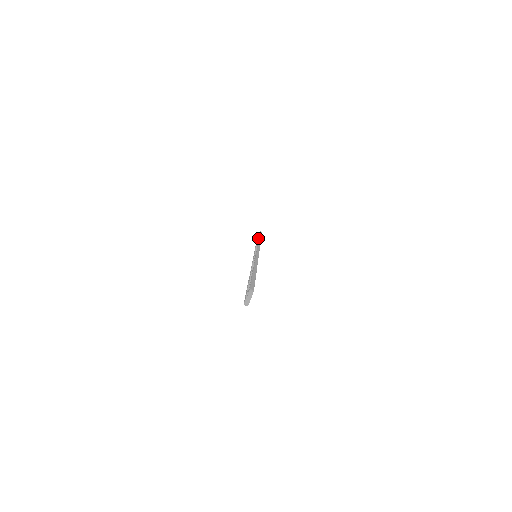
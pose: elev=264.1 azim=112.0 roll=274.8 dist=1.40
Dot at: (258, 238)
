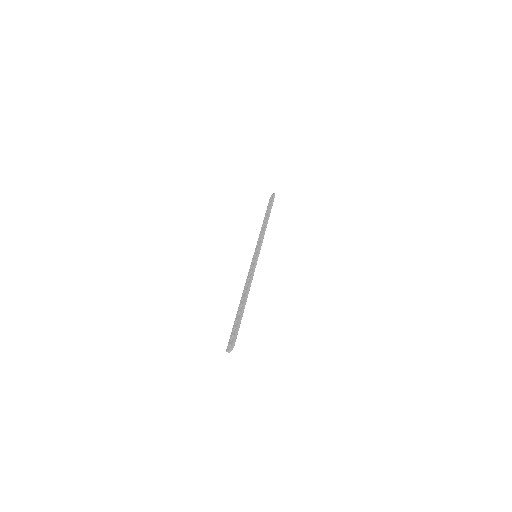
Dot at: (268, 211)
